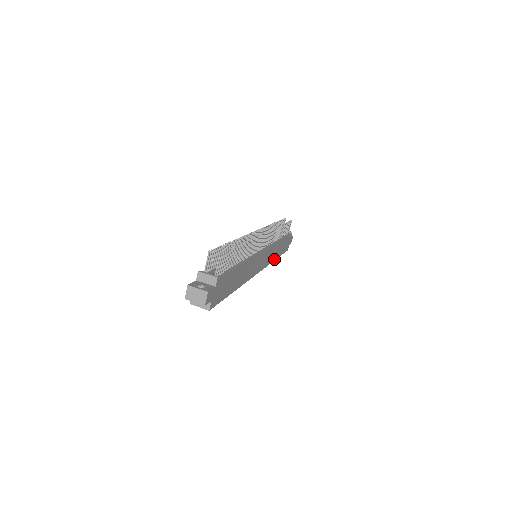
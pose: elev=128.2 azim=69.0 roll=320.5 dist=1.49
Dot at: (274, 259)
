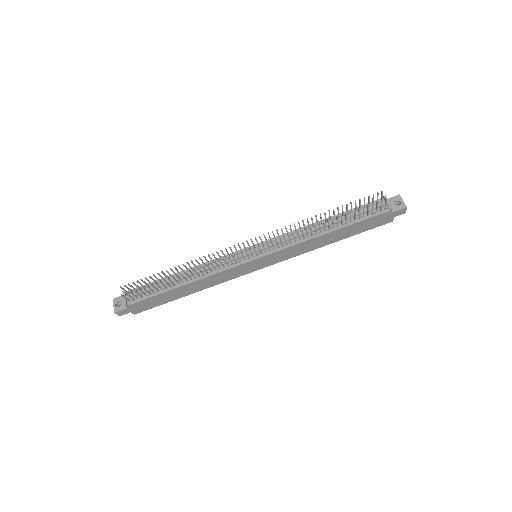
Dot at: (319, 247)
